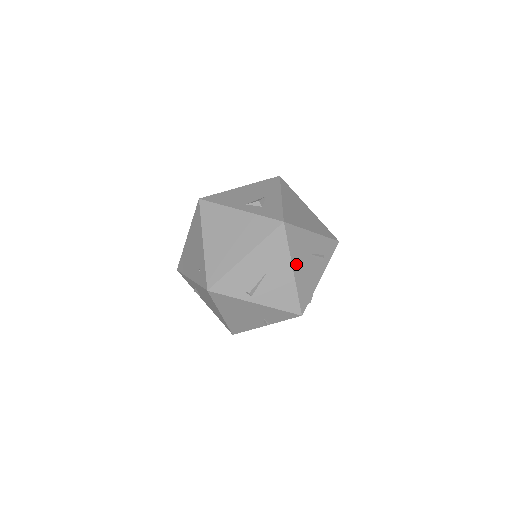
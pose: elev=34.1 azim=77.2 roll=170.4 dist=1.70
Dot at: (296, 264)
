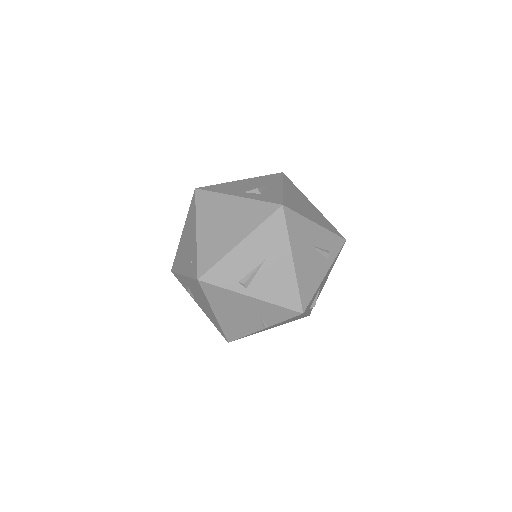
Dot at: (296, 254)
